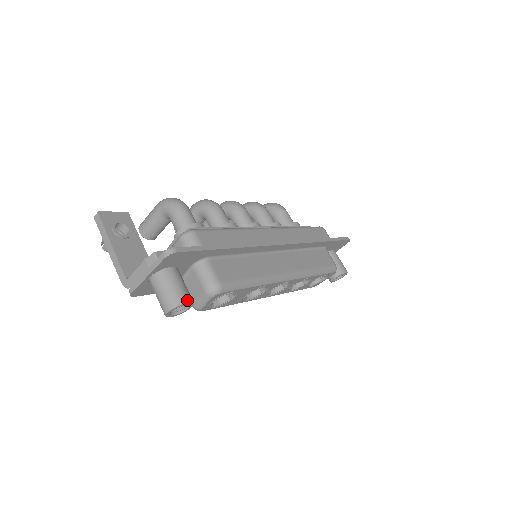
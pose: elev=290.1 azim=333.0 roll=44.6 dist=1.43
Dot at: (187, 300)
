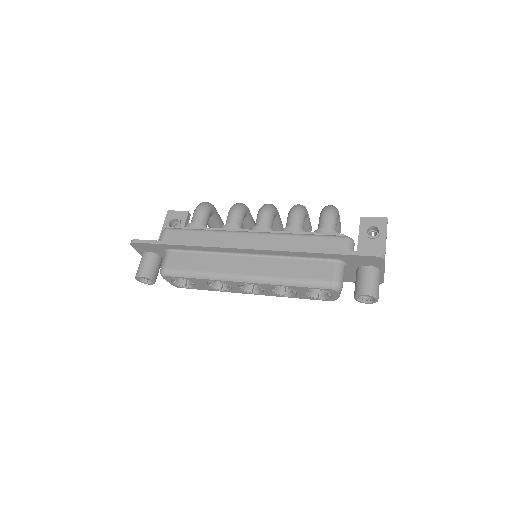
Dot at: (141, 275)
